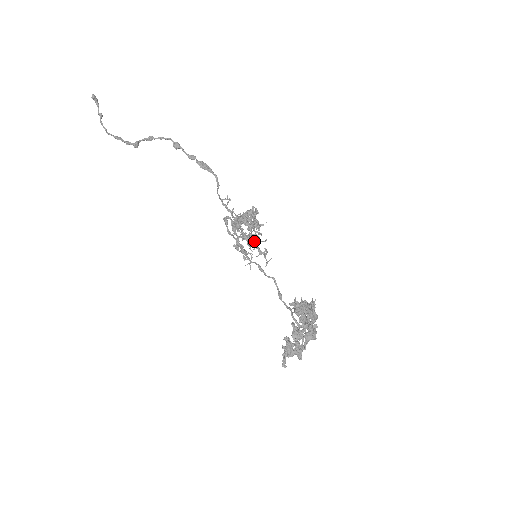
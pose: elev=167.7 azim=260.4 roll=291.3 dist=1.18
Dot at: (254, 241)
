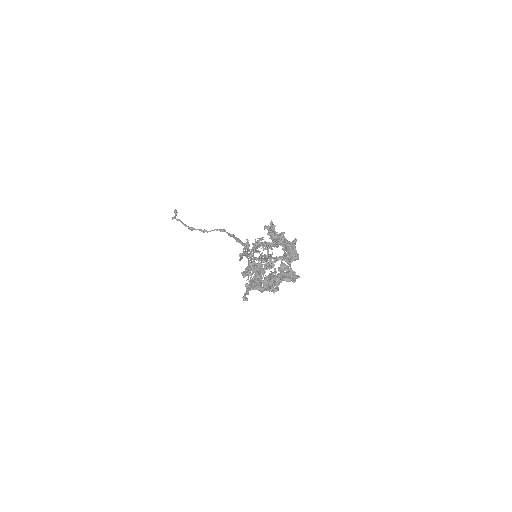
Dot at: occluded
